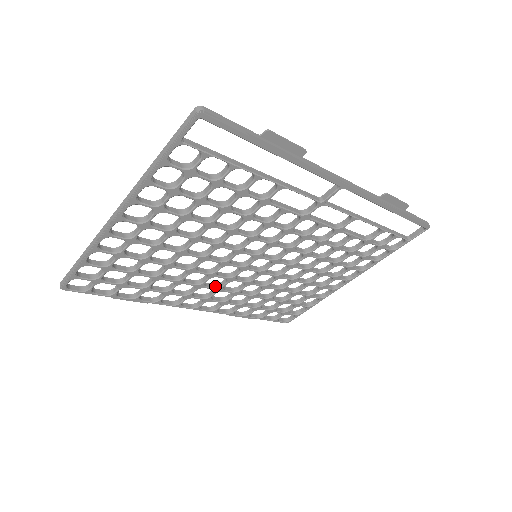
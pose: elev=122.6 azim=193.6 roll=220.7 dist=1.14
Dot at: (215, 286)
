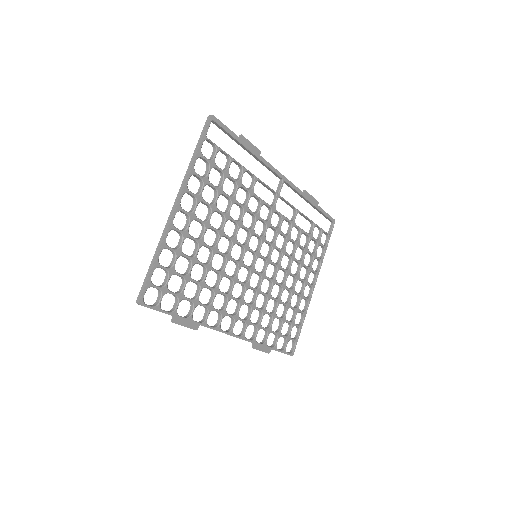
Dot at: (238, 299)
